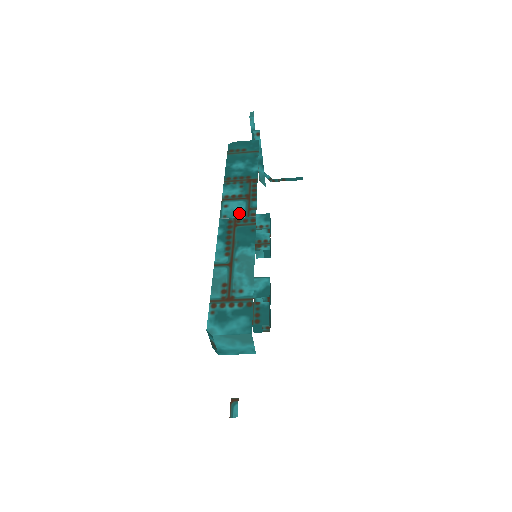
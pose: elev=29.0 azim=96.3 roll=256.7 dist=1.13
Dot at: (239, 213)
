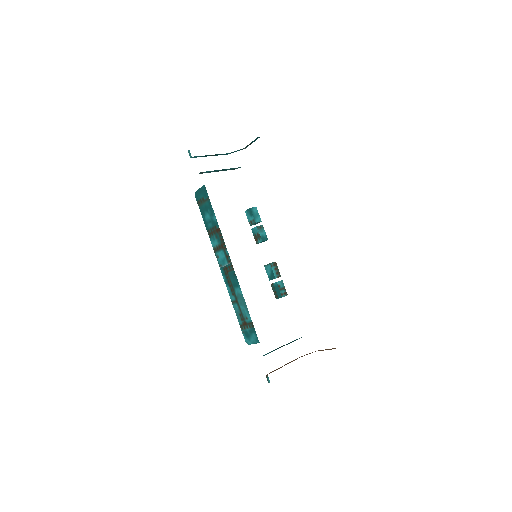
Dot at: (224, 262)
